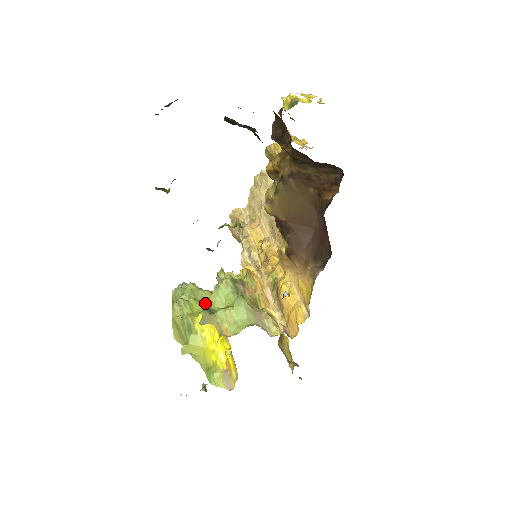
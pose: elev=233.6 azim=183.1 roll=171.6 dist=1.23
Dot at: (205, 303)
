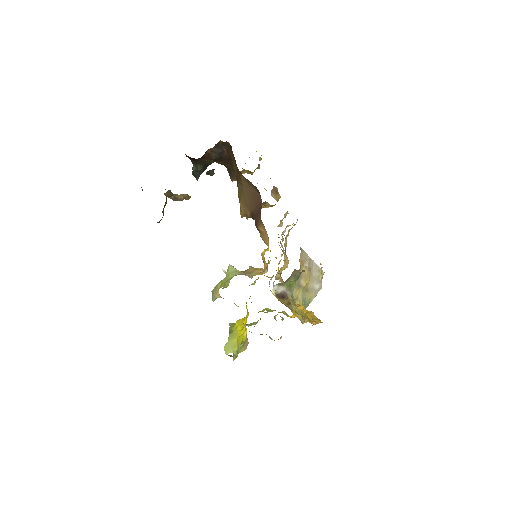
Dot at: occluded
